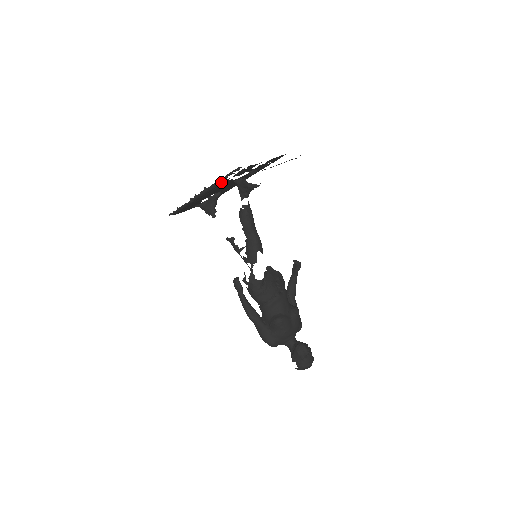
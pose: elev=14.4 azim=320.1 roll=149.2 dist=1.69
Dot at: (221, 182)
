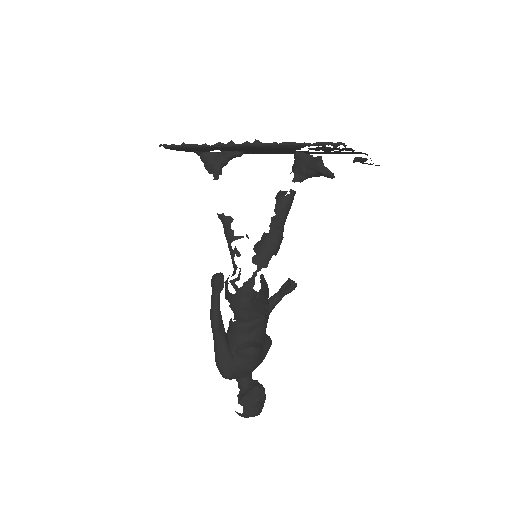
Dot at: (291, 146)
